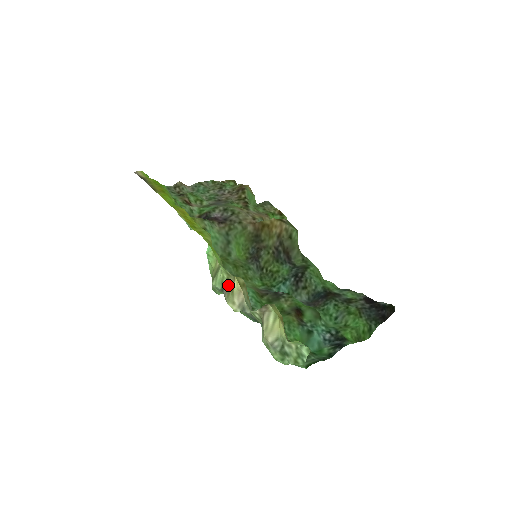
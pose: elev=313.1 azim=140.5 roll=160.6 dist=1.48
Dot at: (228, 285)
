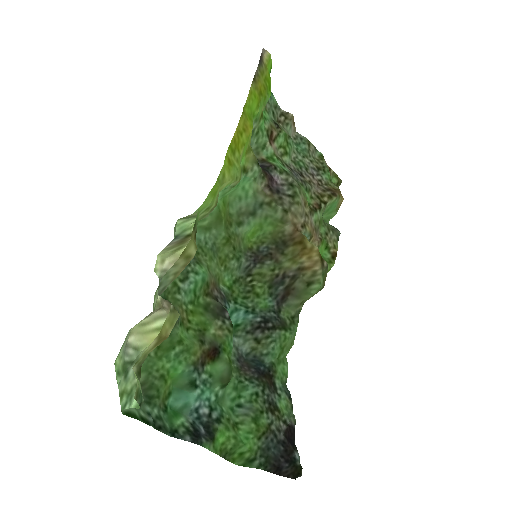
Dot at: (184, 240)
